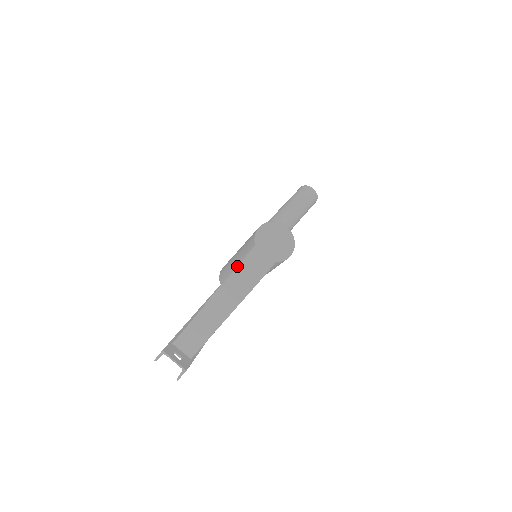
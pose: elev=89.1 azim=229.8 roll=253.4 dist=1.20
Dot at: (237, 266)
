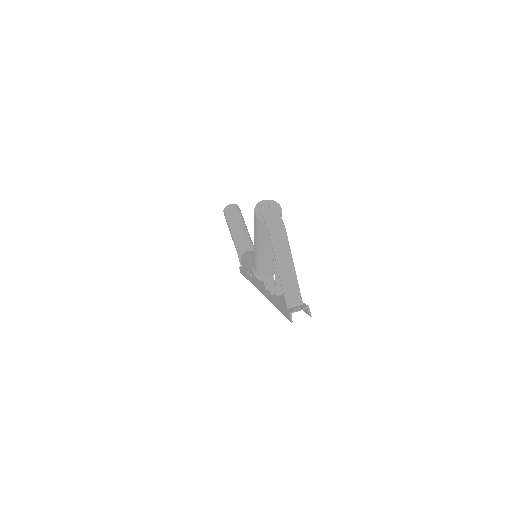
Dot at: (270, 236)
